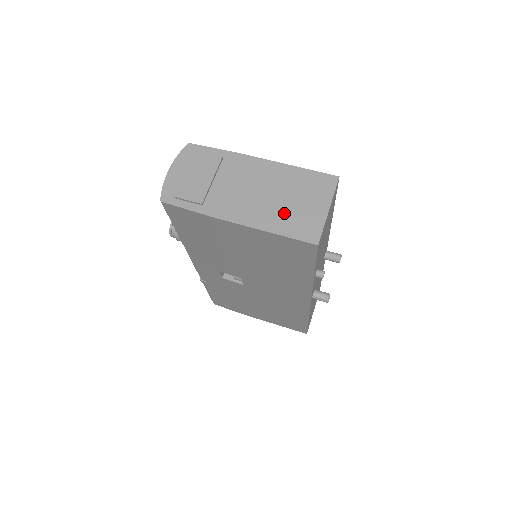
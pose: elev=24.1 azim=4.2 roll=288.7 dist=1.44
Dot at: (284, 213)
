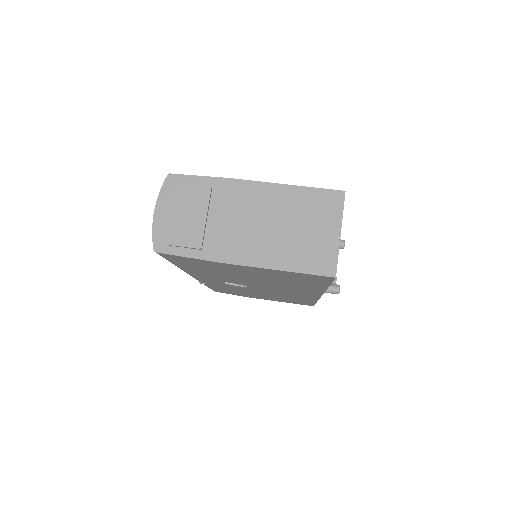
Dot at: (293, 245)
